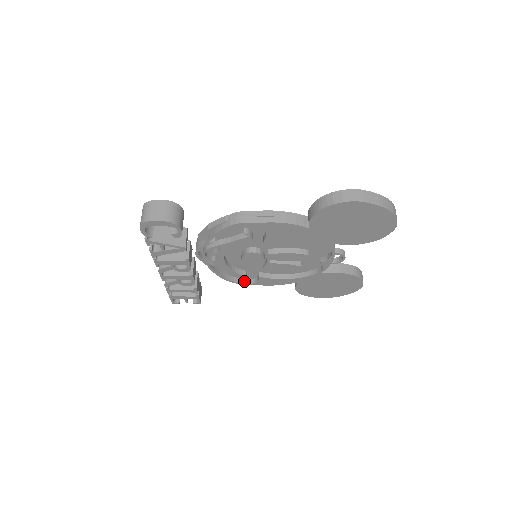
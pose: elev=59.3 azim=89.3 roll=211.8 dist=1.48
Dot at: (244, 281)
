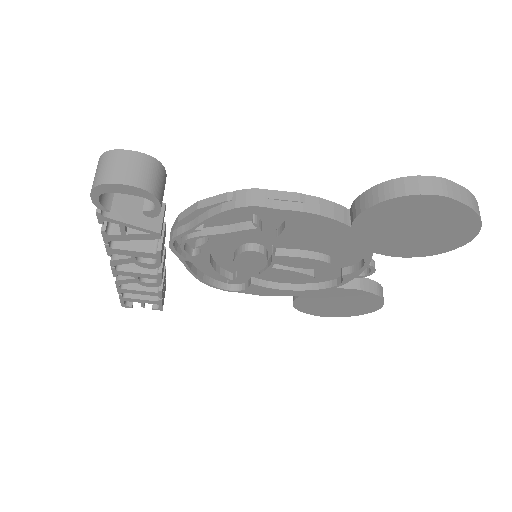
Dot at: (227, 286)
